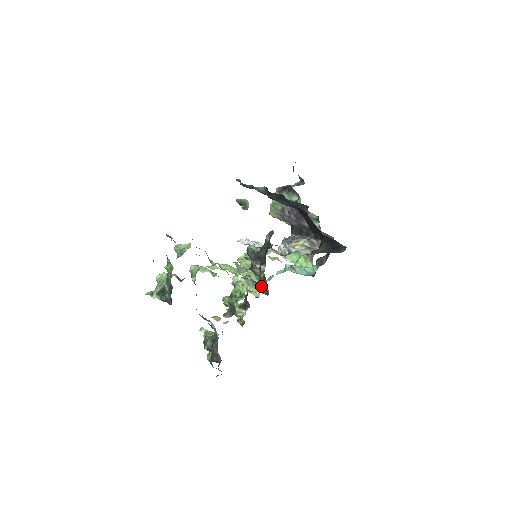
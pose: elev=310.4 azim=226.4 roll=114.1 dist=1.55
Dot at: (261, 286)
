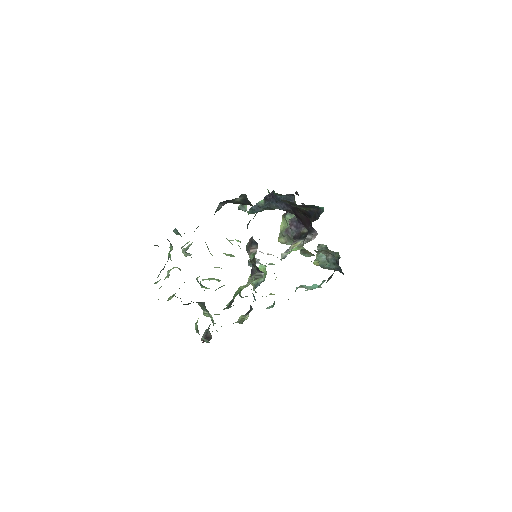
Dot at: (251, 261)
